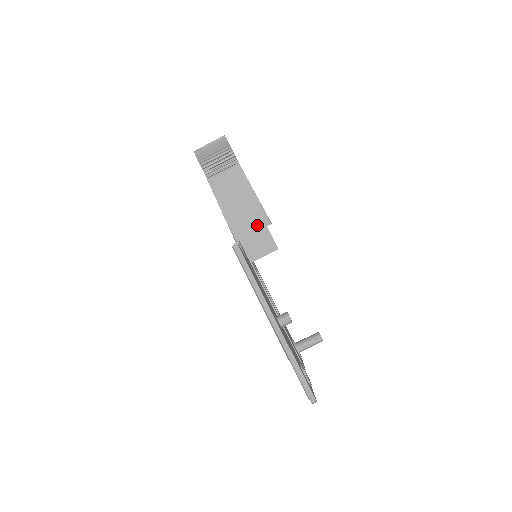
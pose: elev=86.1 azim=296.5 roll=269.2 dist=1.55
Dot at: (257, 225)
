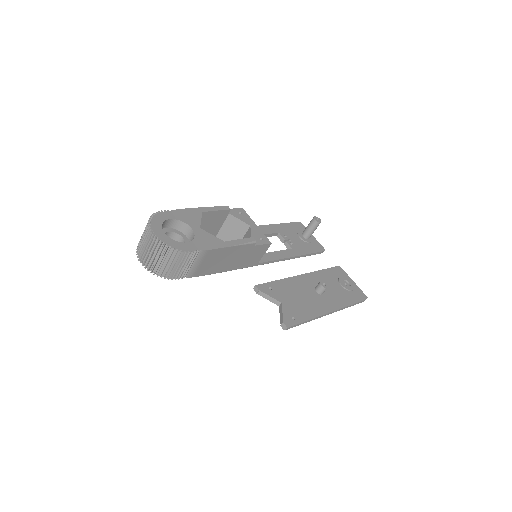
Dot at: (246, 252)
